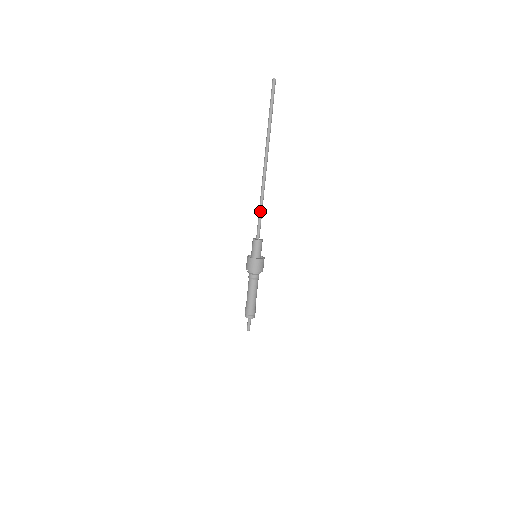
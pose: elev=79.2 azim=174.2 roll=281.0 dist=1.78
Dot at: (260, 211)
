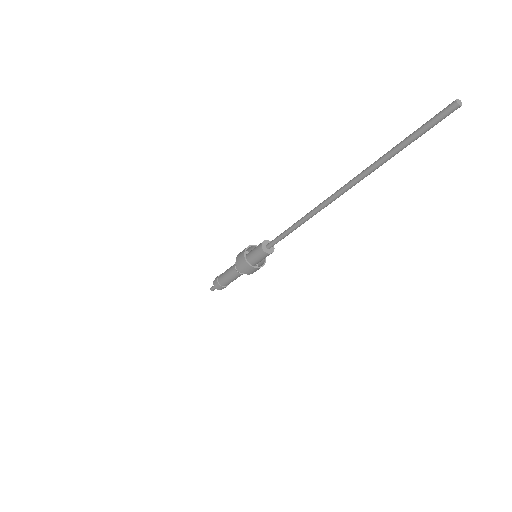
Dot at: (289, 230)
